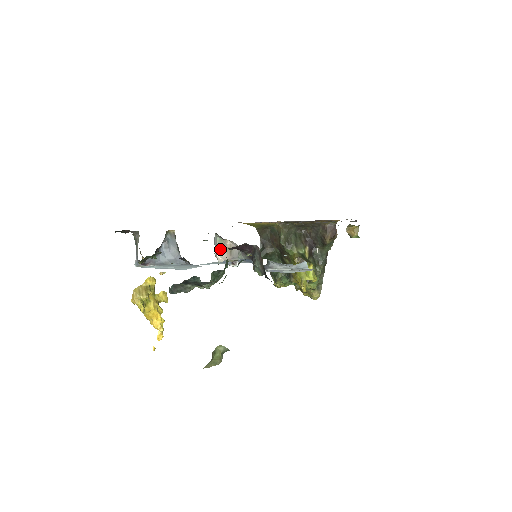
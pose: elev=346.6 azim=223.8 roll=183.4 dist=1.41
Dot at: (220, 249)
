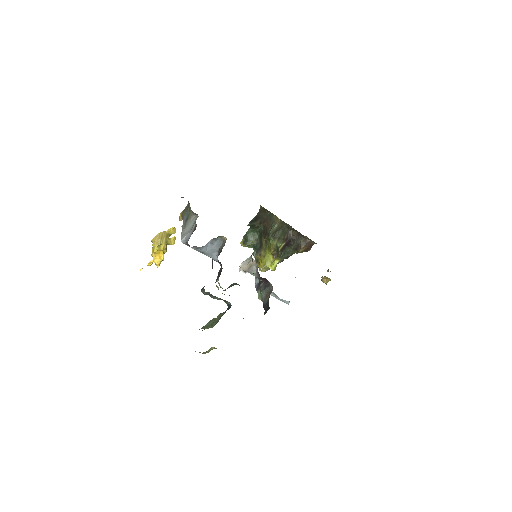
Dot at: (245, 263)
